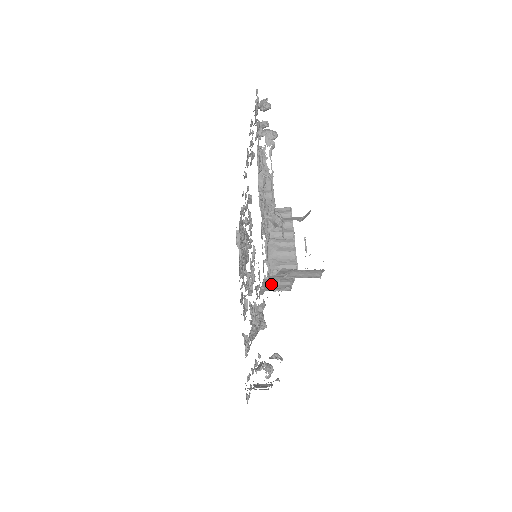
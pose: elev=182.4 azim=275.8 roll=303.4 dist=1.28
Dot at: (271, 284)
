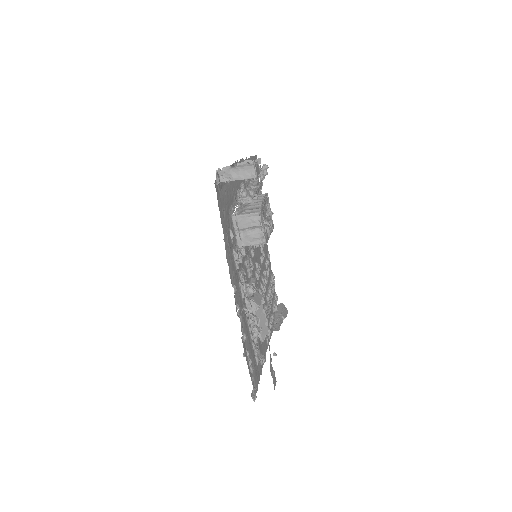
Dot at: (245, 233)
